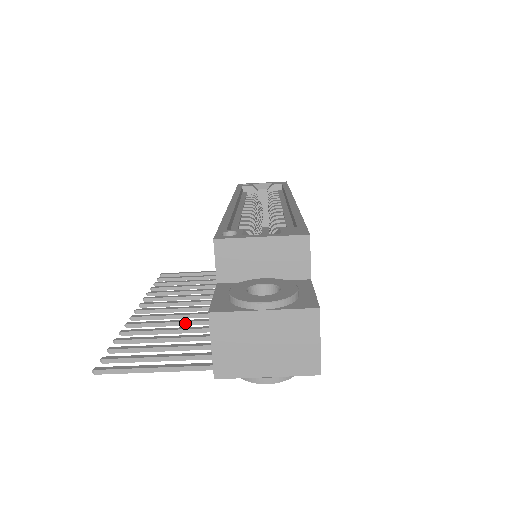
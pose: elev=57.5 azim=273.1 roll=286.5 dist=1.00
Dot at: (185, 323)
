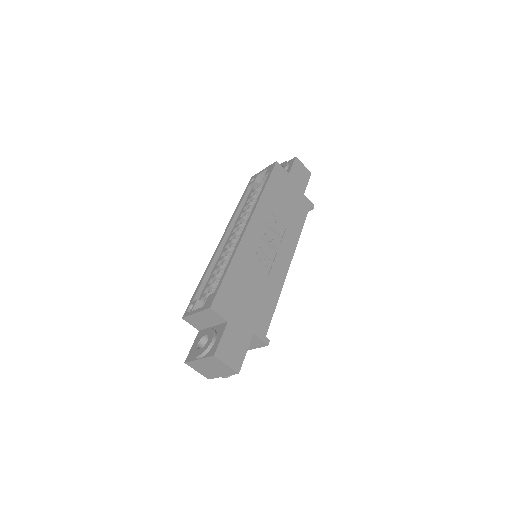
Dot at: occluded
